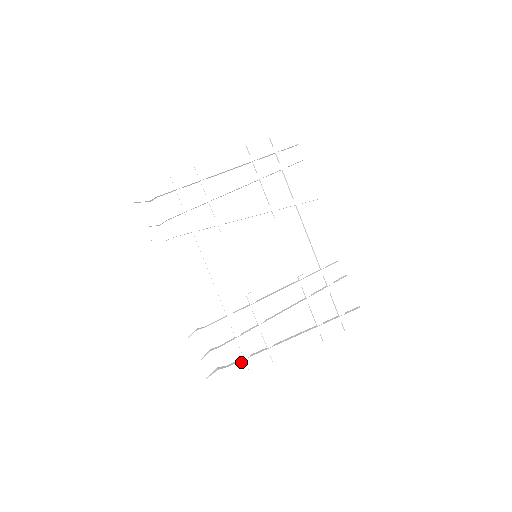
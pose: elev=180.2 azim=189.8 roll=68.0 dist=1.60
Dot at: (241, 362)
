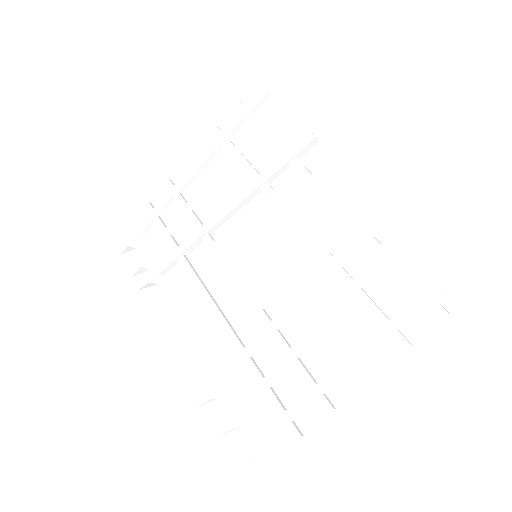
Dot at: (273, 424)
